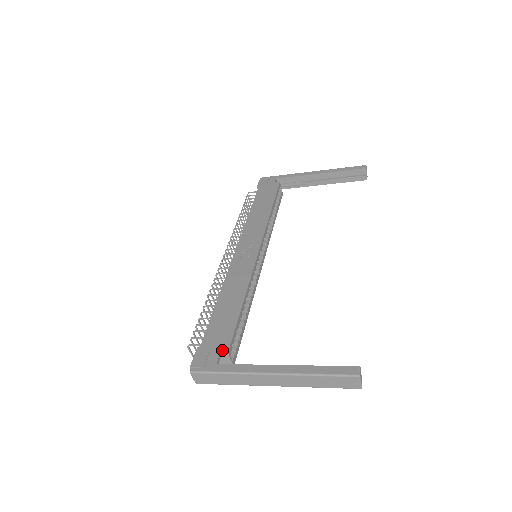
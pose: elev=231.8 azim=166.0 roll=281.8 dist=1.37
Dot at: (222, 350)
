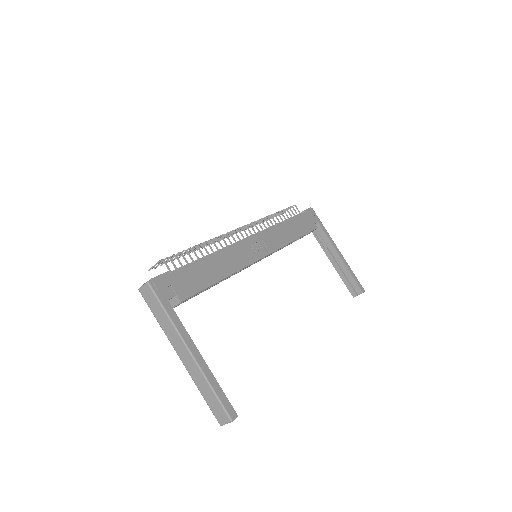
Dot at: (180, 295)
